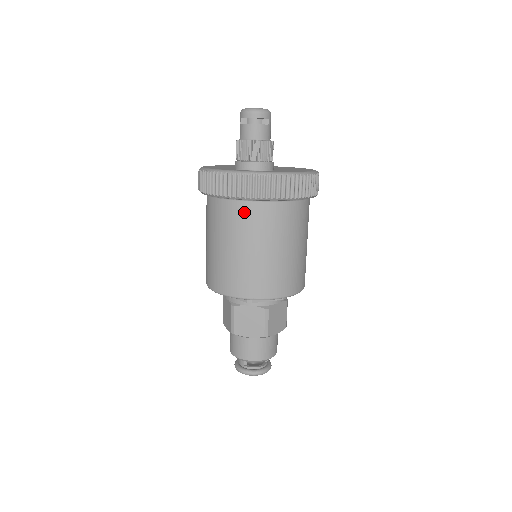
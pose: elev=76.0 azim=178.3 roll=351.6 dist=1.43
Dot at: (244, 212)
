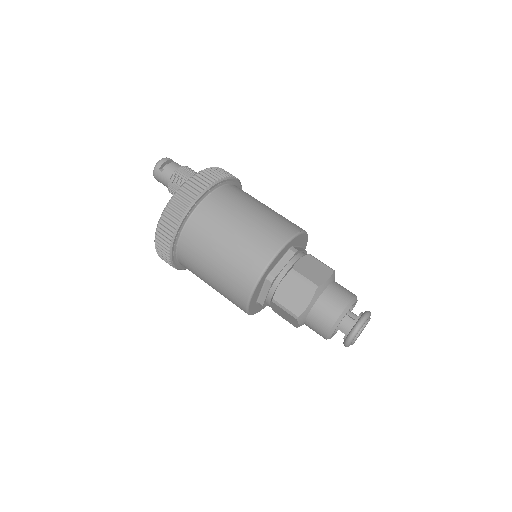
Dot at: (225, 194)
